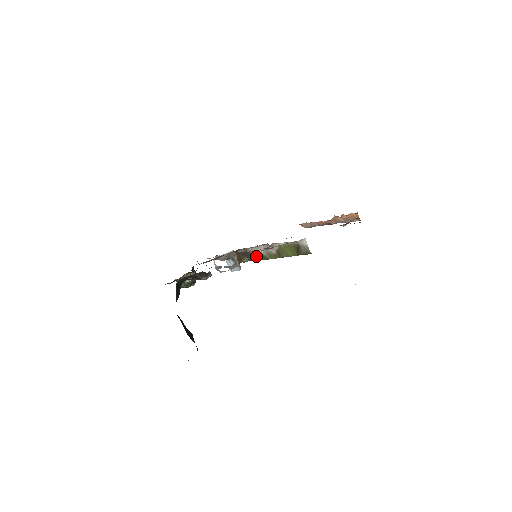
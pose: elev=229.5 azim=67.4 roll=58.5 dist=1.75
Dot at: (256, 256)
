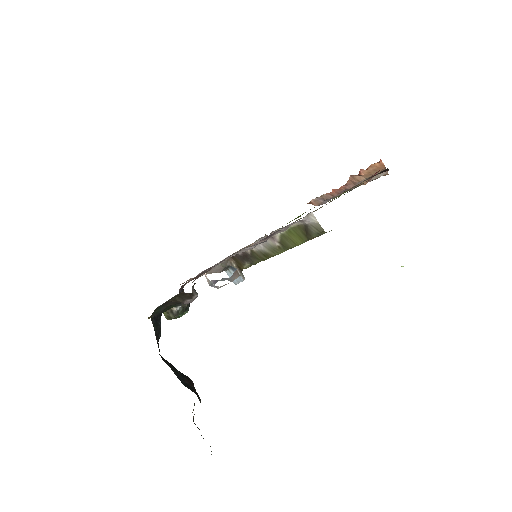
Dot at: (257, 256)
